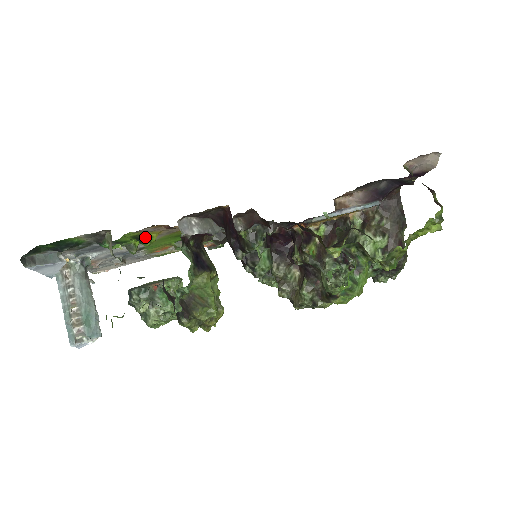
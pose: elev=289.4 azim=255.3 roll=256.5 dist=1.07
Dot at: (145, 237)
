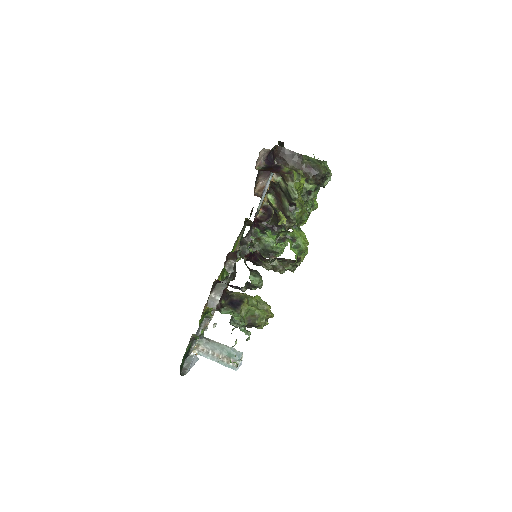
Dot at: (207, 311)
